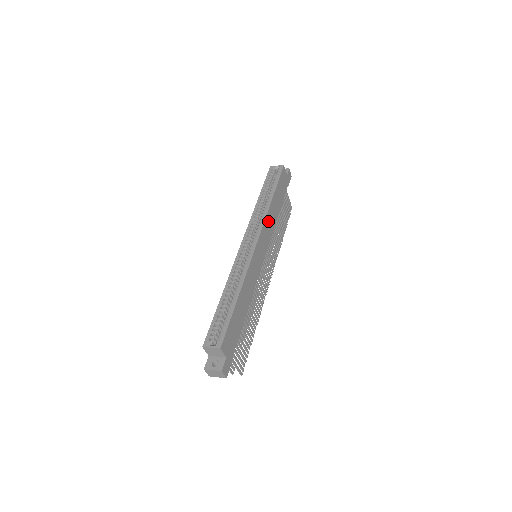
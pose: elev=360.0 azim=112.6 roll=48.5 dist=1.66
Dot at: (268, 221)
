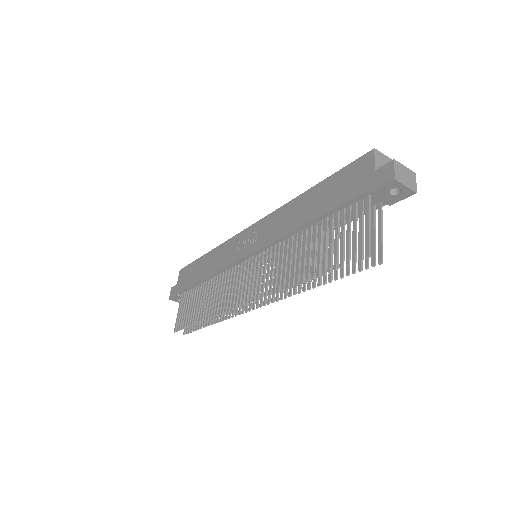
Dot at: occluded
